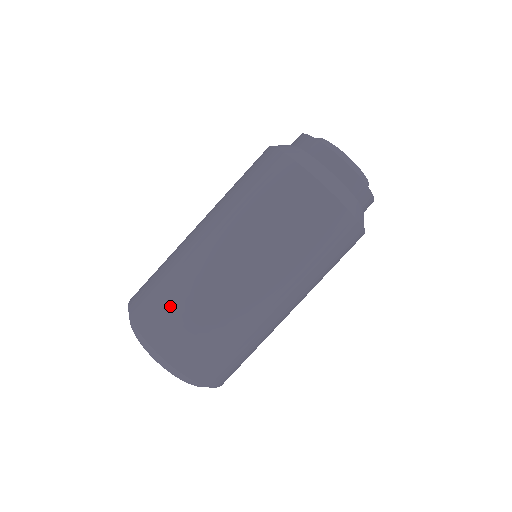
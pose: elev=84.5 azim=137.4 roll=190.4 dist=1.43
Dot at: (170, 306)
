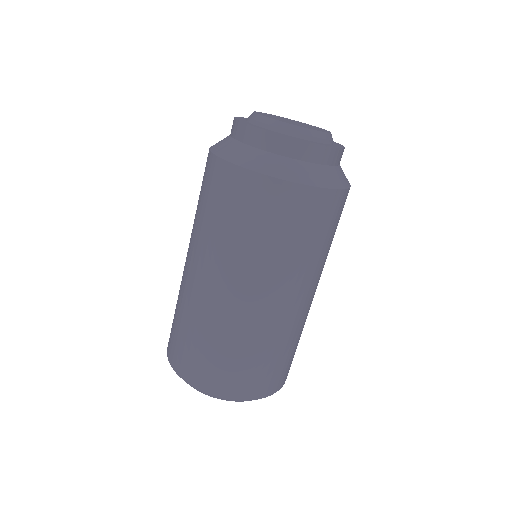
Dot at: (263, 367)
